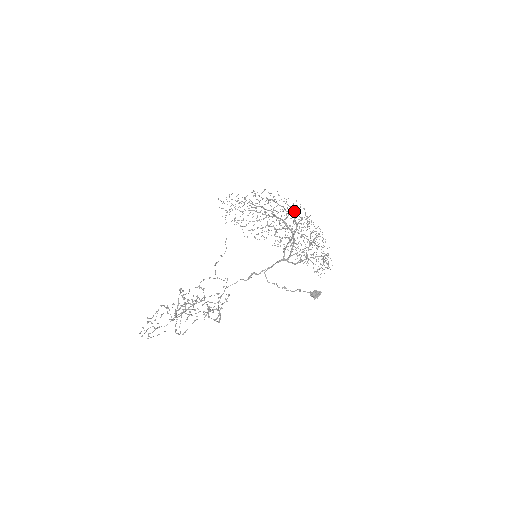
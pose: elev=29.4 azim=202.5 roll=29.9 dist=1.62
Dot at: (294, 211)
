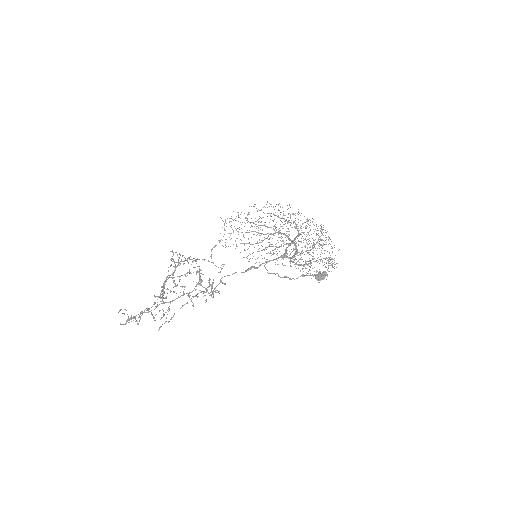
Dot at: occluded
